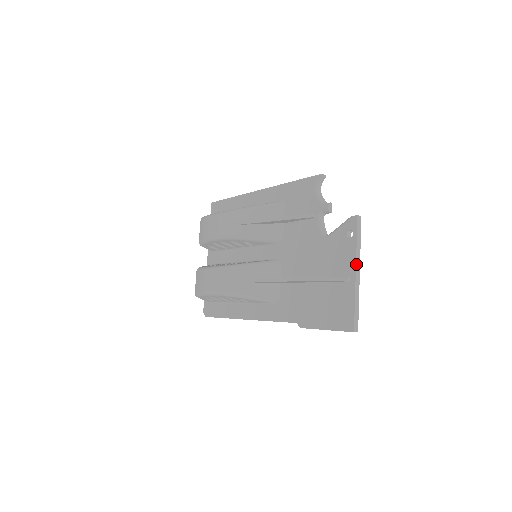
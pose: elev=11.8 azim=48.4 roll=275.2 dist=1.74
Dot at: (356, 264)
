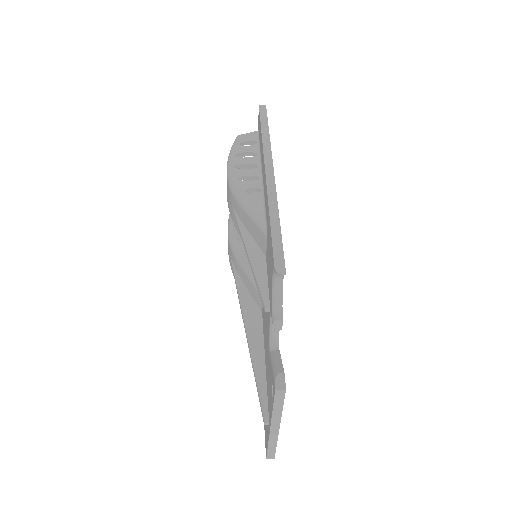
Dot at: (271, 424)
